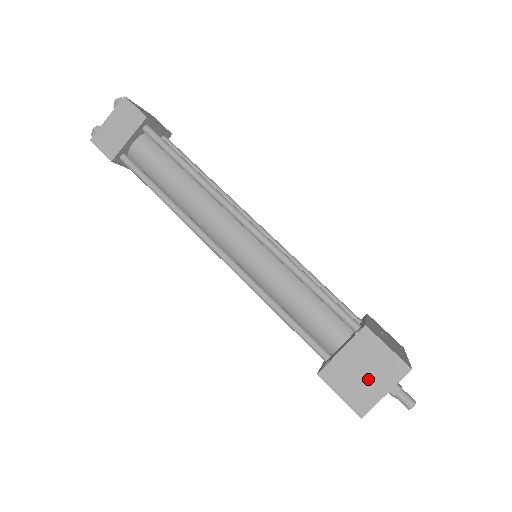
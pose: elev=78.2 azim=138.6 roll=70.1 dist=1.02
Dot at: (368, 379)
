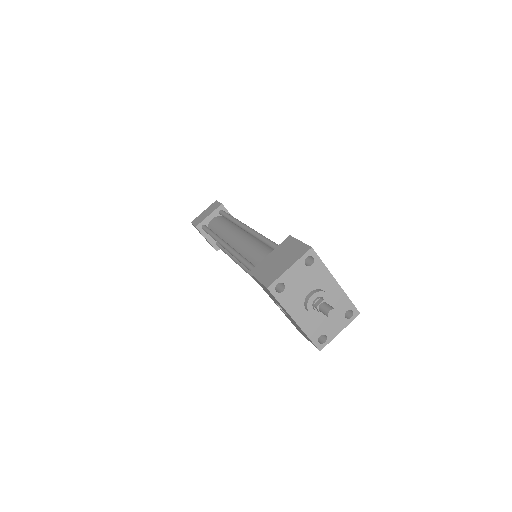
Dot at: (280, 263)
